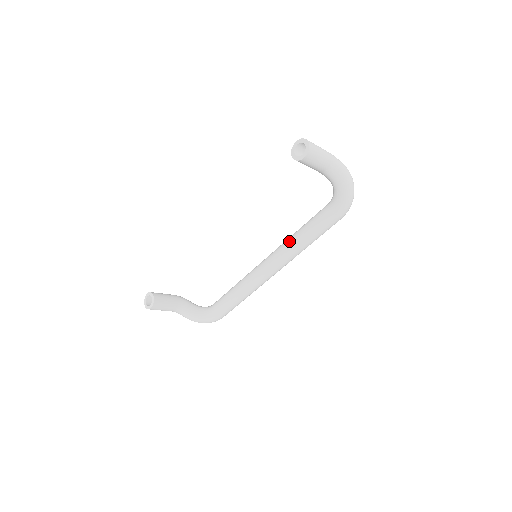
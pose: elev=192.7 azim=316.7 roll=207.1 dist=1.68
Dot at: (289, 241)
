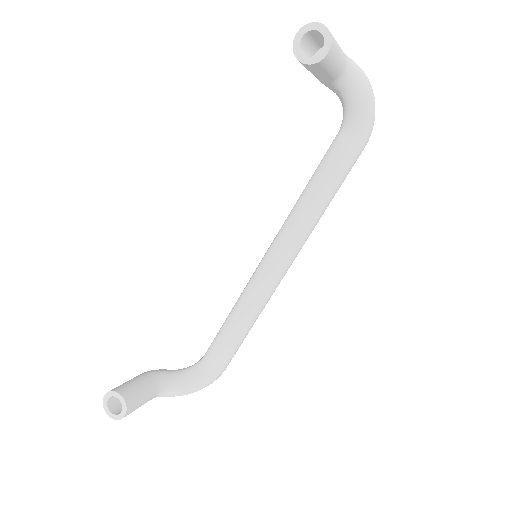
Dot at: (299, 212)
